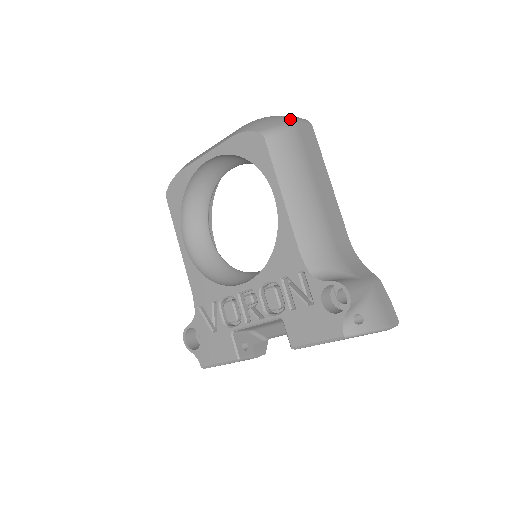
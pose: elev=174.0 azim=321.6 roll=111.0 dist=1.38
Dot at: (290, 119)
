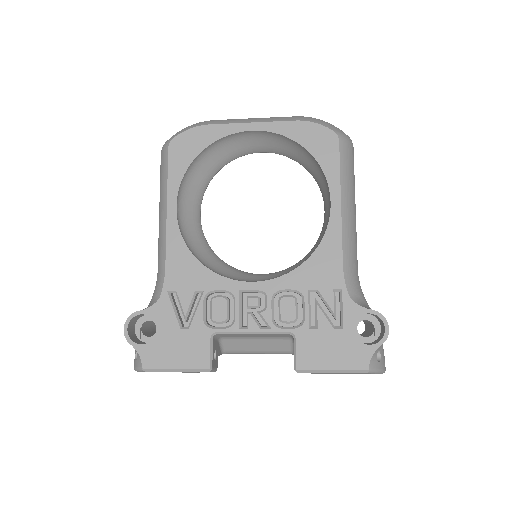
Dot at: occluded
